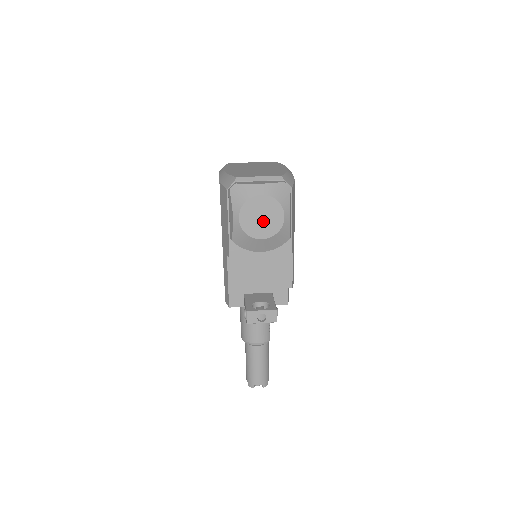
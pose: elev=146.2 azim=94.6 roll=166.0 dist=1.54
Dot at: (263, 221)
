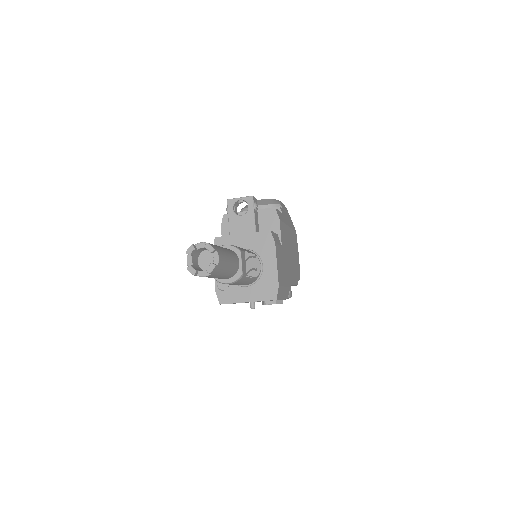
Dot at: occluded
